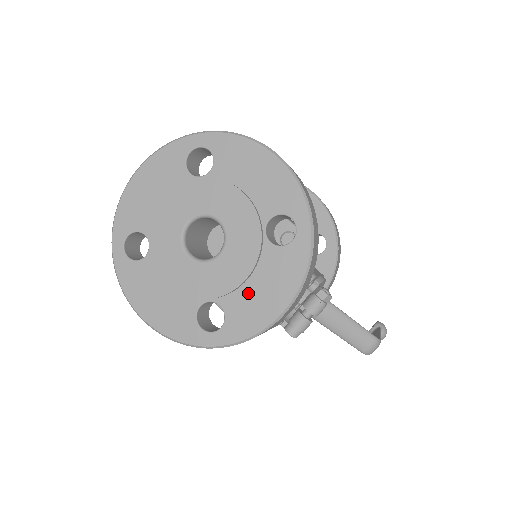
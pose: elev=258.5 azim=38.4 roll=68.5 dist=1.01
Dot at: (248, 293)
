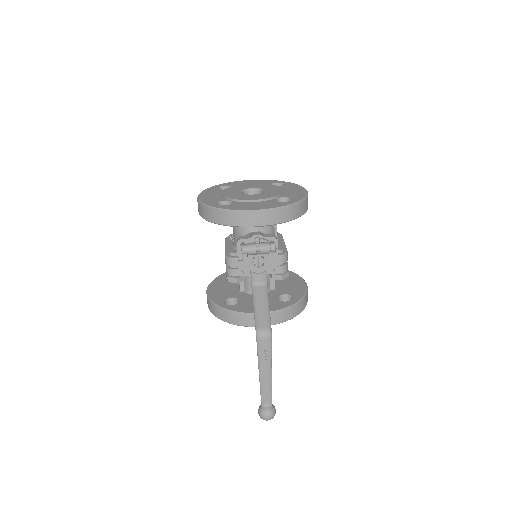
Dot at: (248, 204)
